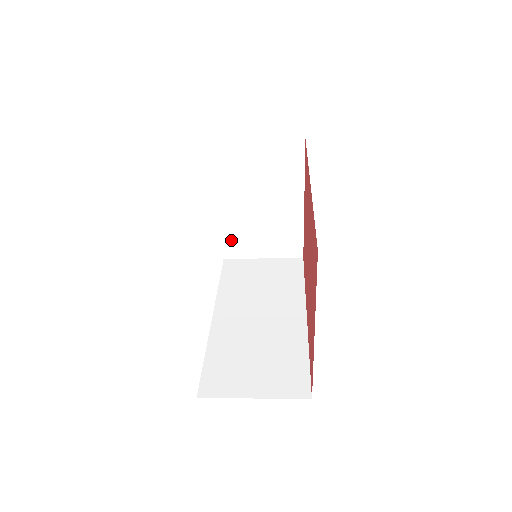
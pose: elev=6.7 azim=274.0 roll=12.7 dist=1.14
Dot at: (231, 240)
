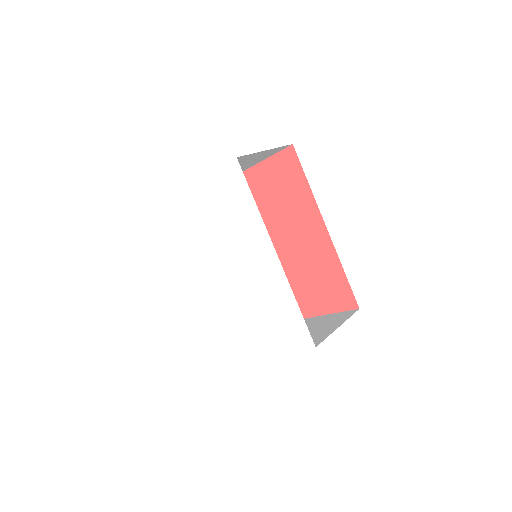
Dot at: occluded
